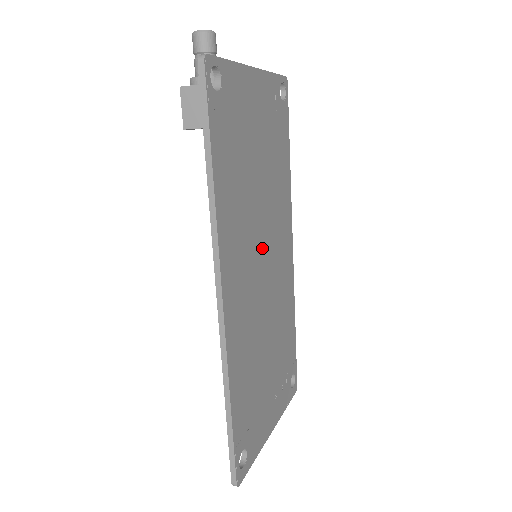
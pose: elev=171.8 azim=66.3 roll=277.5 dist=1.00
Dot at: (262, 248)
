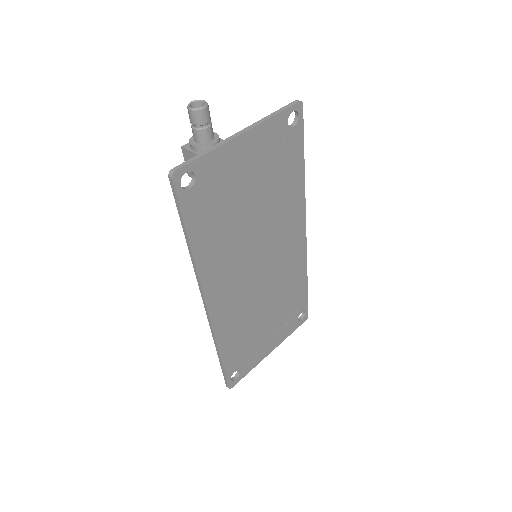
Dot at: (258, 255)
